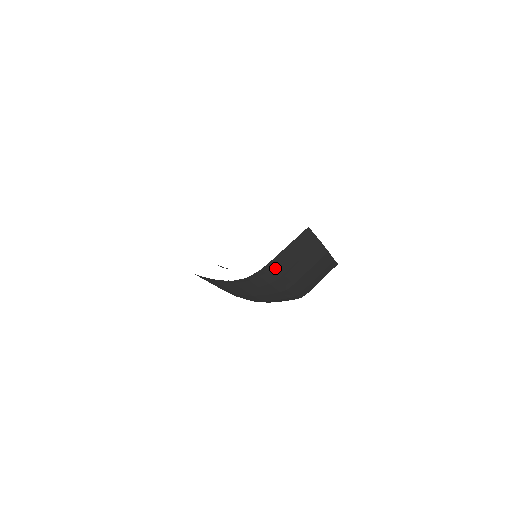
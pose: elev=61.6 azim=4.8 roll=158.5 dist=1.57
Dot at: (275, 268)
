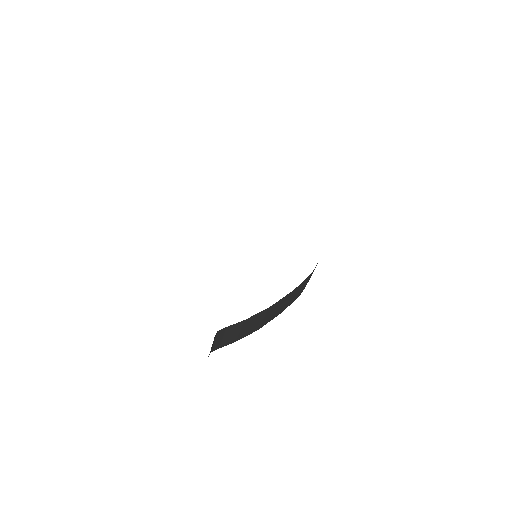
Dot at: (223, 344)
